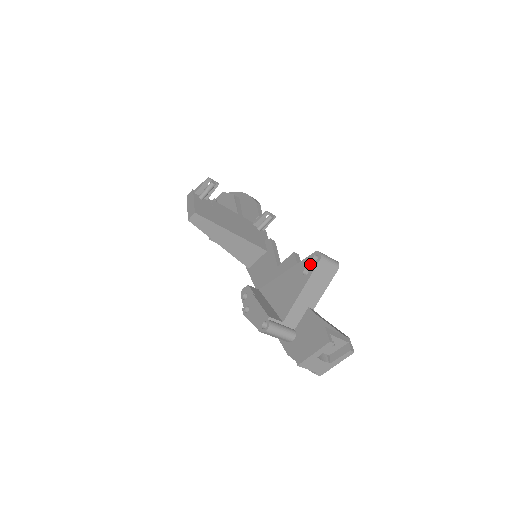
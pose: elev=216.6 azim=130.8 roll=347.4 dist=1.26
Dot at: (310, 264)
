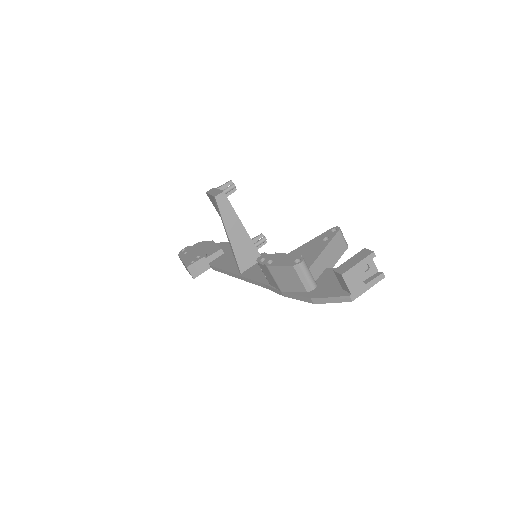
Dot at: (329, 234)
